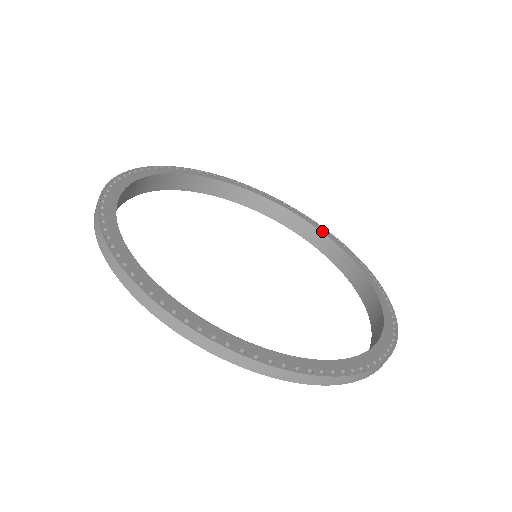
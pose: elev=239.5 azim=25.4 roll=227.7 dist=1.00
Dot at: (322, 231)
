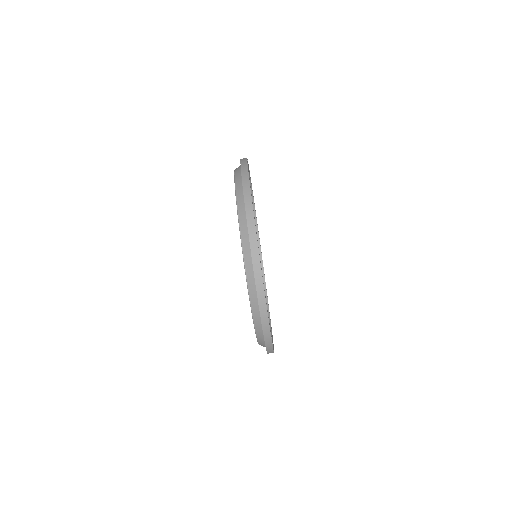
Dot at: occluded
